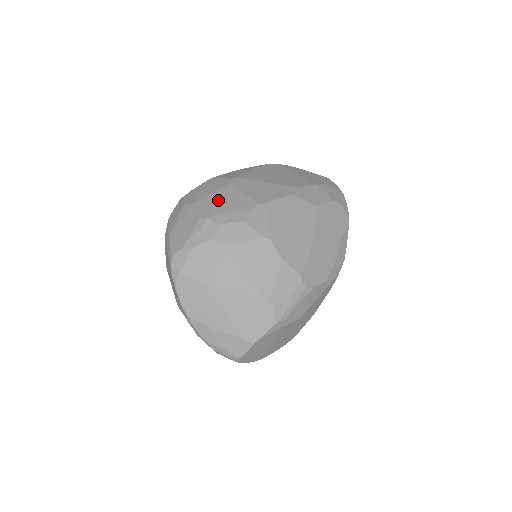
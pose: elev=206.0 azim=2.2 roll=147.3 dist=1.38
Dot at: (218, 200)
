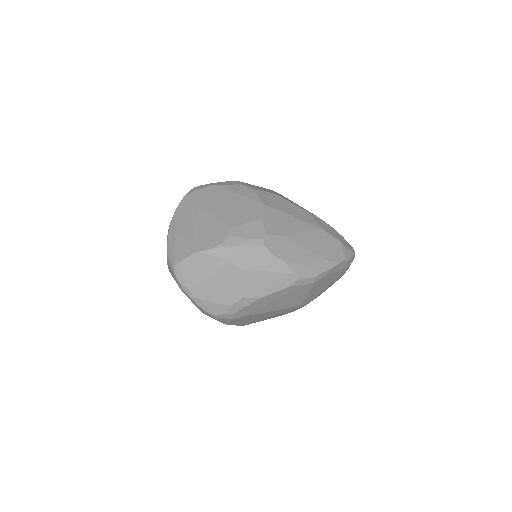
Dot at: occluded
